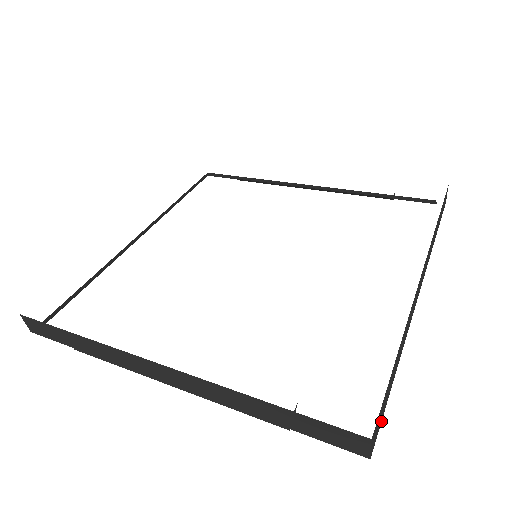
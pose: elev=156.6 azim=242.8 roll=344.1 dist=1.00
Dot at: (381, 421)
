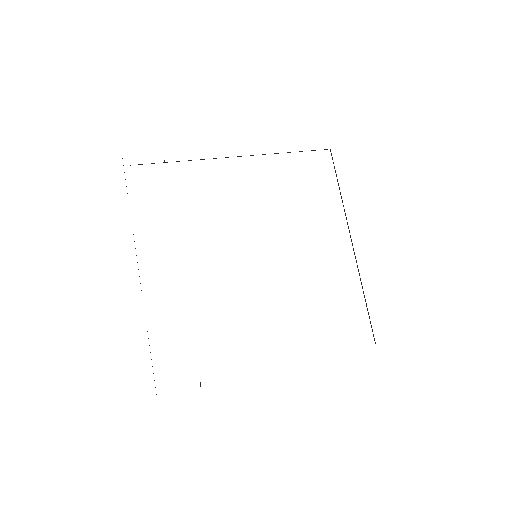
Dot at: occluded
